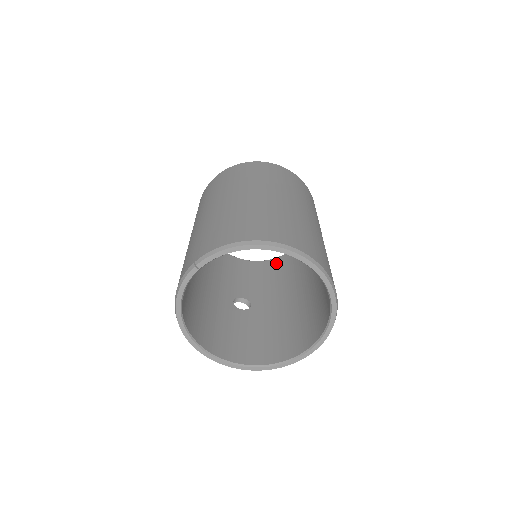
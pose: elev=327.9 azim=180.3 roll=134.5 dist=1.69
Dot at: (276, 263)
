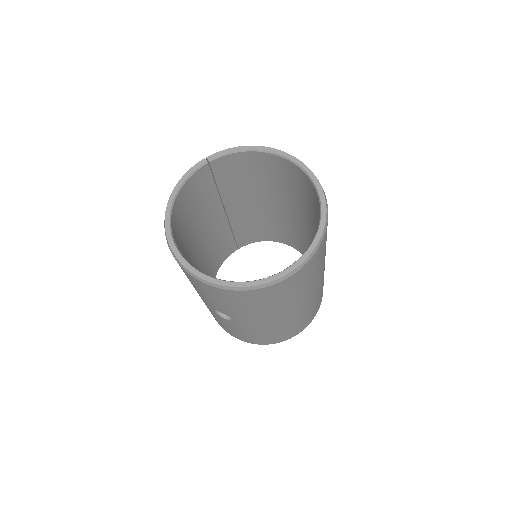
Dot at: occluded
